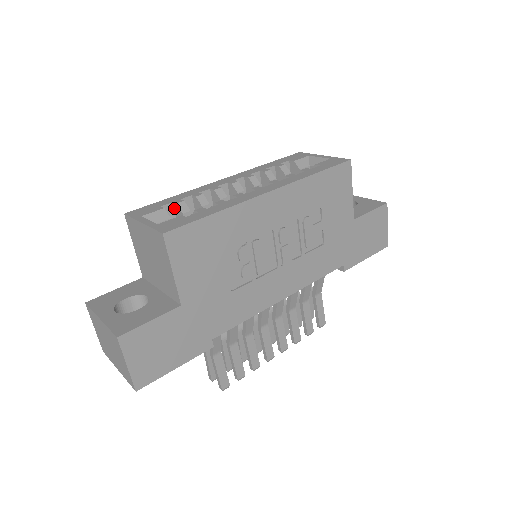
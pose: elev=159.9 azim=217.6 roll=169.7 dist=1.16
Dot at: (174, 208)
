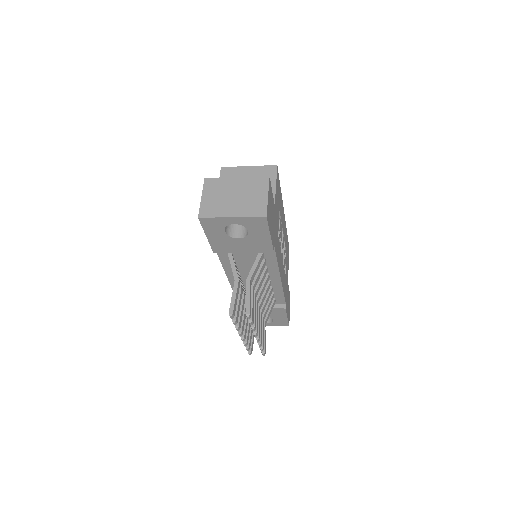
Dot at: occluded
